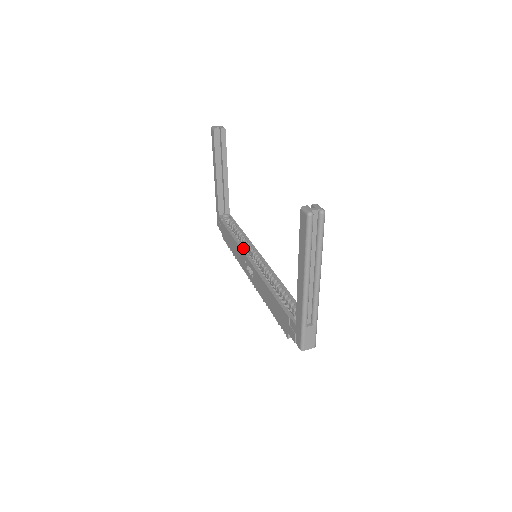
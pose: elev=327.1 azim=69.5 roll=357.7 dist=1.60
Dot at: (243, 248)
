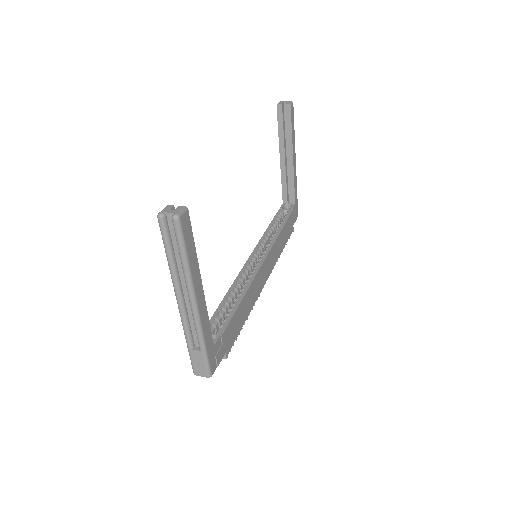
Dot at: (260, 244)
